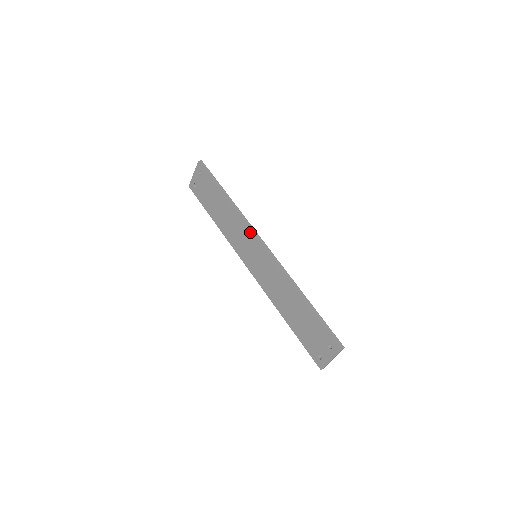
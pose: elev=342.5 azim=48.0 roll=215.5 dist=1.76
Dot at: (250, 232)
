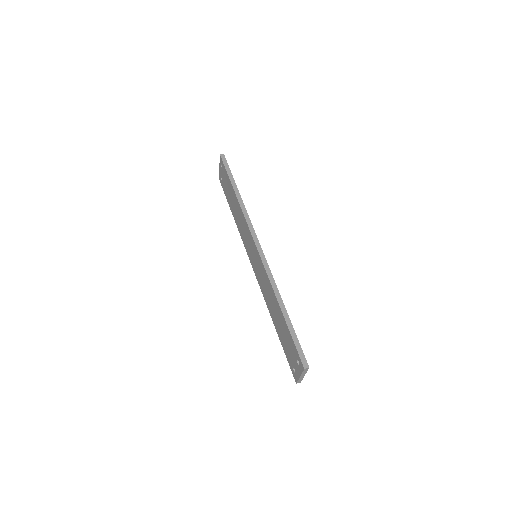
Dot at: (249, 232)
